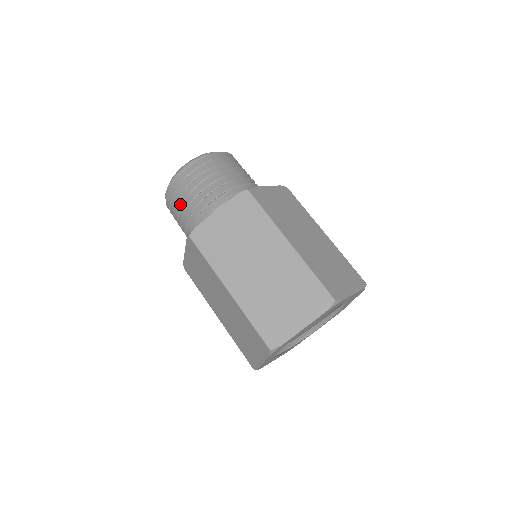
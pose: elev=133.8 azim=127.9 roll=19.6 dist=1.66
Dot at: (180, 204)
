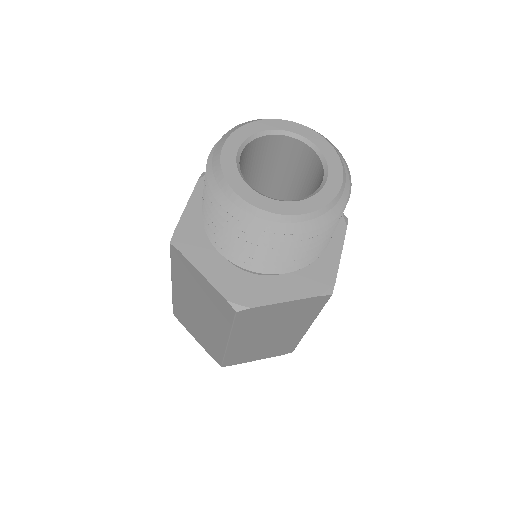
Dot at: occluded
